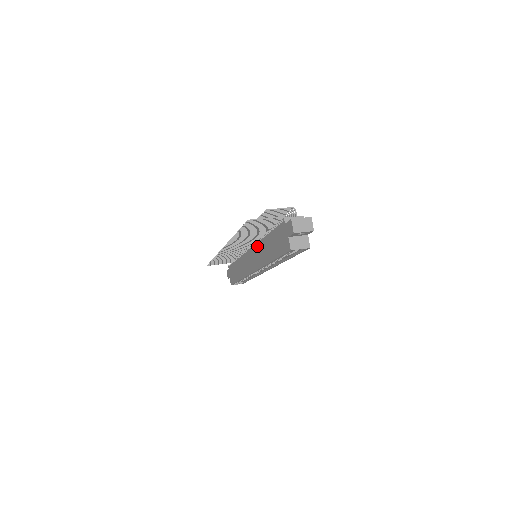
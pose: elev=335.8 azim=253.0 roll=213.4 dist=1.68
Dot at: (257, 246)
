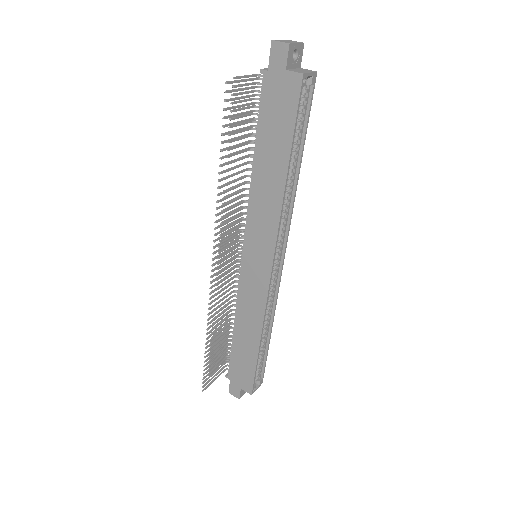
Dot at: (250, 215)
